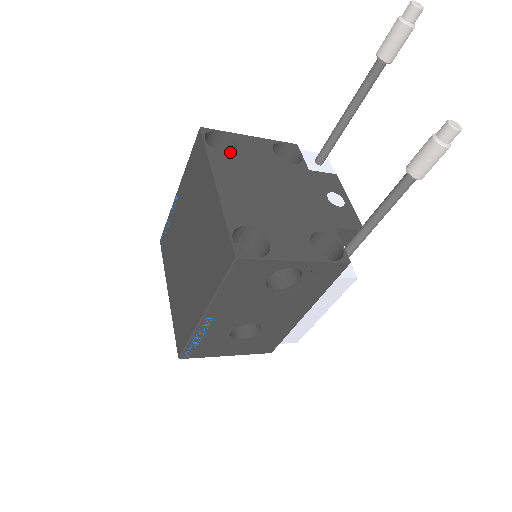
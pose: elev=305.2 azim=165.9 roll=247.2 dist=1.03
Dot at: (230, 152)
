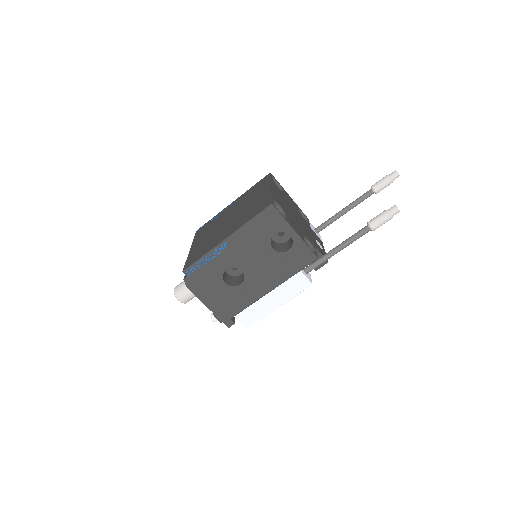
Dot at: occluded
